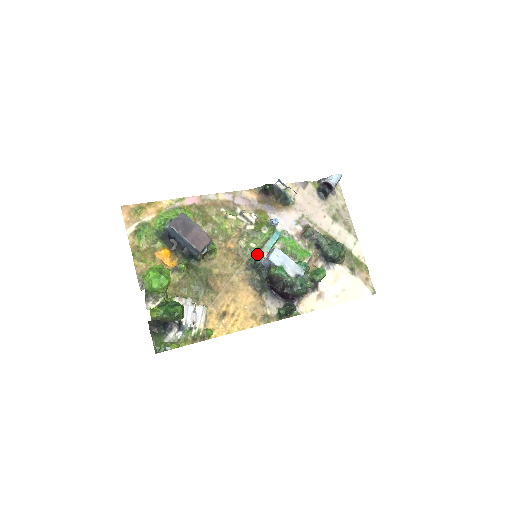
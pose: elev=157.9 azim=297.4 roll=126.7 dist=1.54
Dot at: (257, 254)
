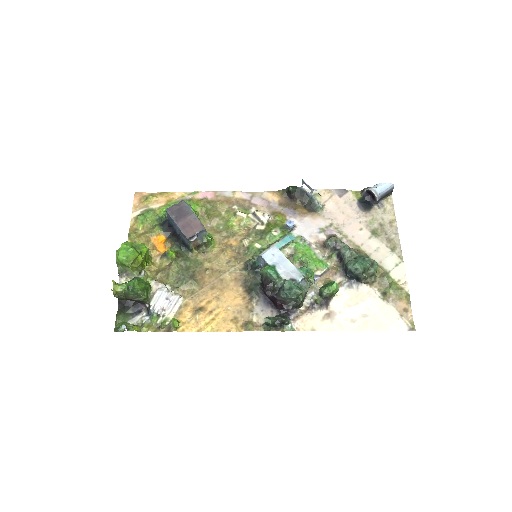
Dot at: (258, 254)
